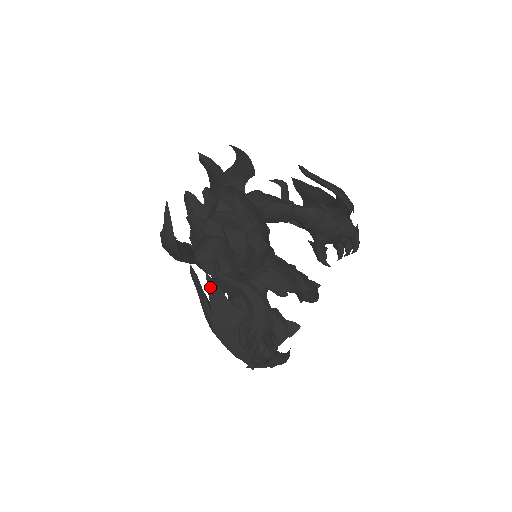
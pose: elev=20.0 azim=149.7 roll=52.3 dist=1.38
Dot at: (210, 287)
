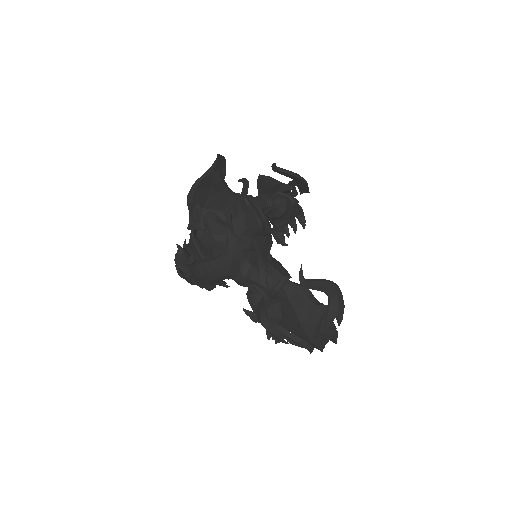
Dot at: (291, 297)
